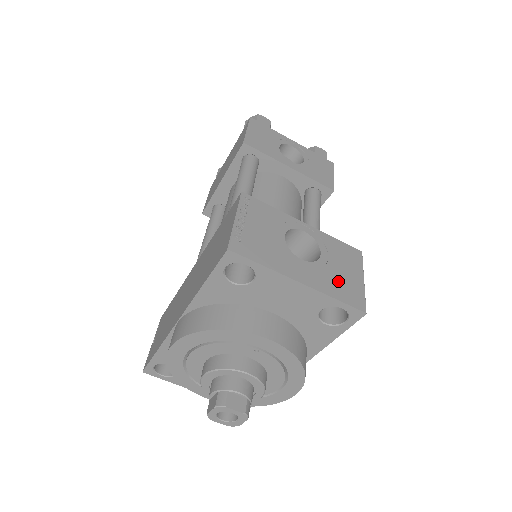
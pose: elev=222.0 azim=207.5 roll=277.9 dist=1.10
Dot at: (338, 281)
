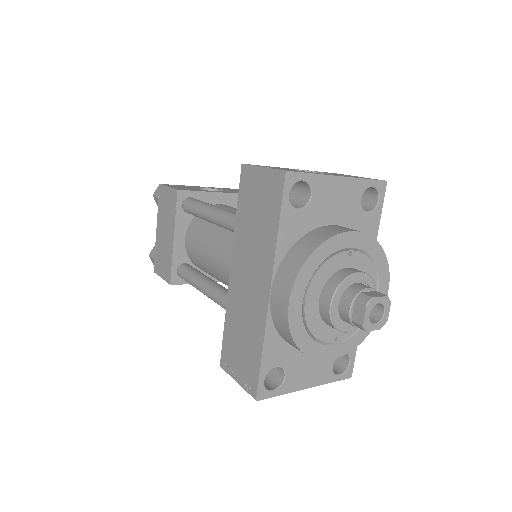
Dot at: occluded
